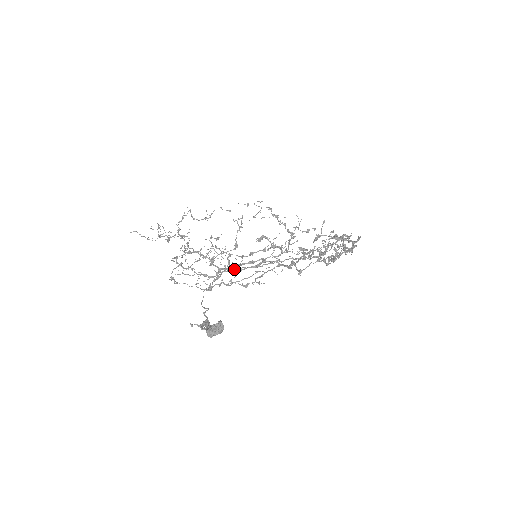
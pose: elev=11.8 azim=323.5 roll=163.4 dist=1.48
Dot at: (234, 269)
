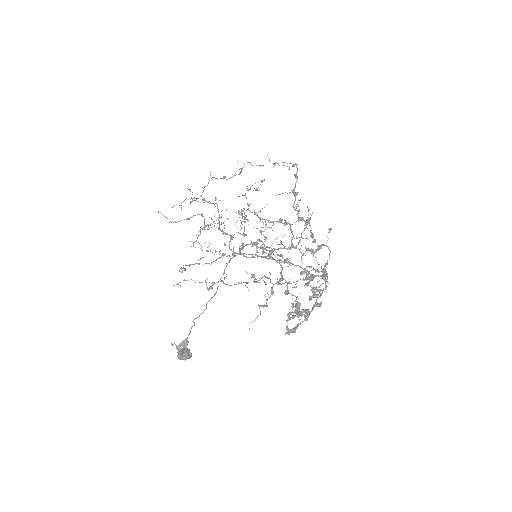
Dot at: (244, 256)
